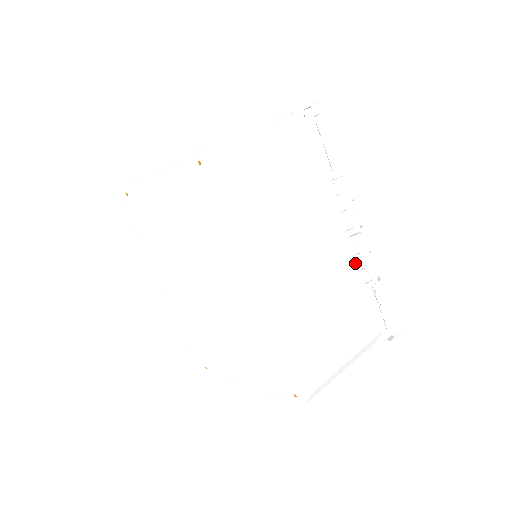
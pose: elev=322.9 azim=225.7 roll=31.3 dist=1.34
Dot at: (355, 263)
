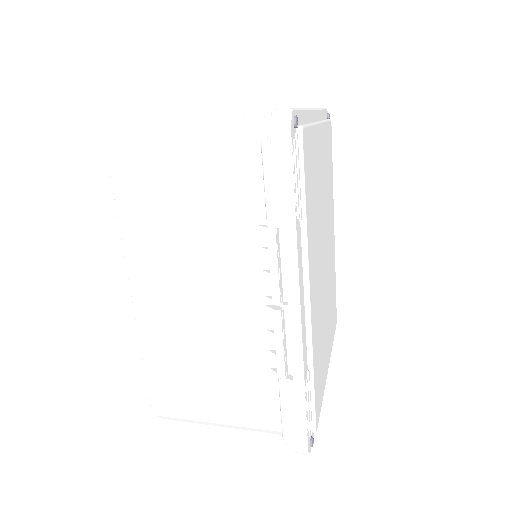
Dot at: (266, 338)
